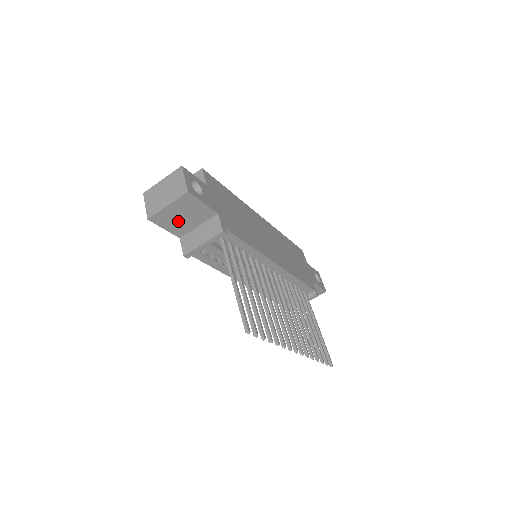
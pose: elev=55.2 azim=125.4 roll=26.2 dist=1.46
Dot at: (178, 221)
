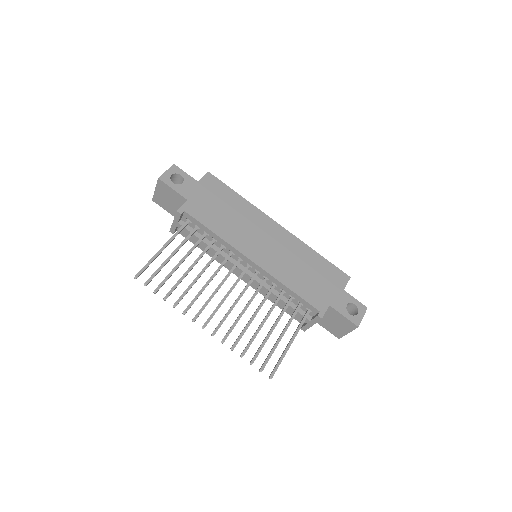
Dot at: (169, 204)
